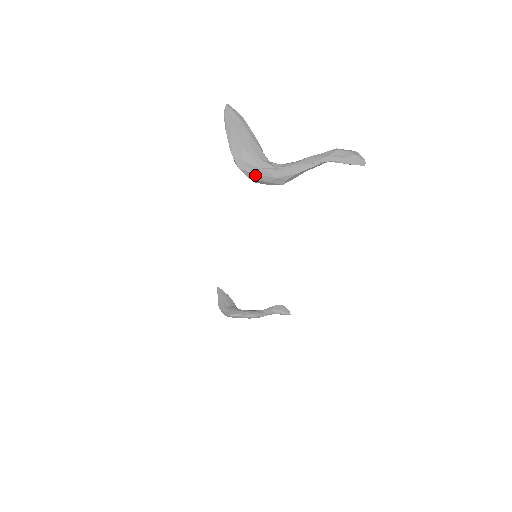
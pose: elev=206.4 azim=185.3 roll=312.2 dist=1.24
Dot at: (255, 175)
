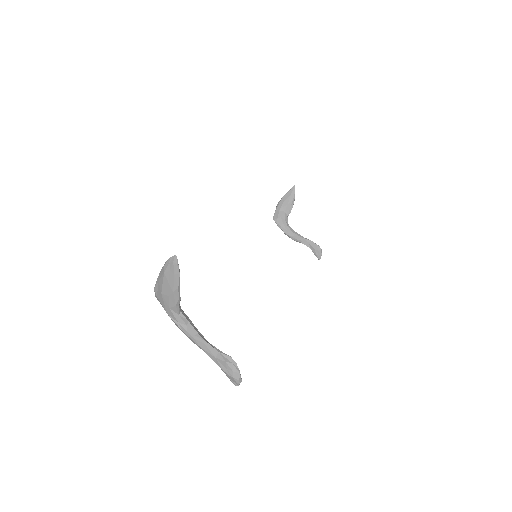
Dot at: (165, 309)
